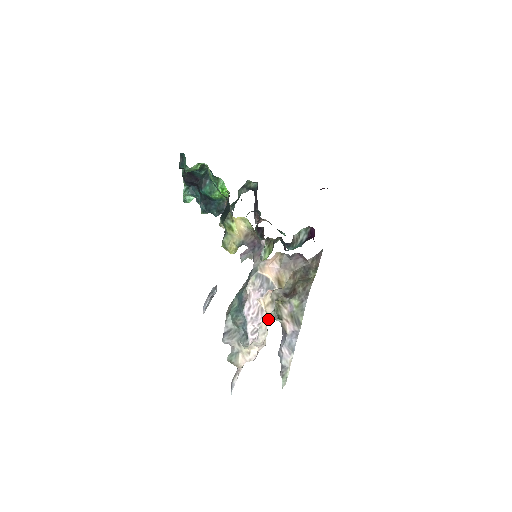
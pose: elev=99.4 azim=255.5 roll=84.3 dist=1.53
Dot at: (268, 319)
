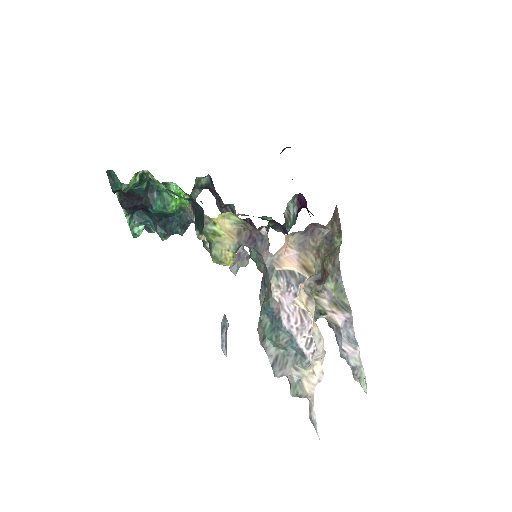
Dot at: occluded
